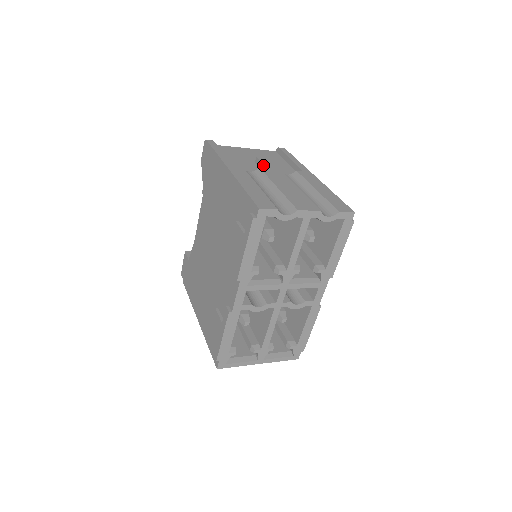
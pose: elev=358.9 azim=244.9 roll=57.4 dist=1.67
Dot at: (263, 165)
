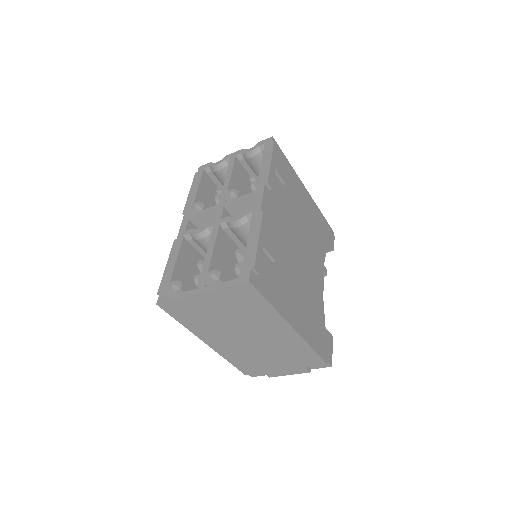
Dot at: occluded
